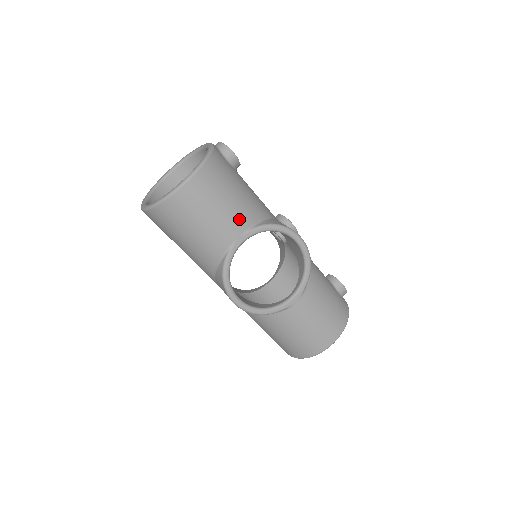
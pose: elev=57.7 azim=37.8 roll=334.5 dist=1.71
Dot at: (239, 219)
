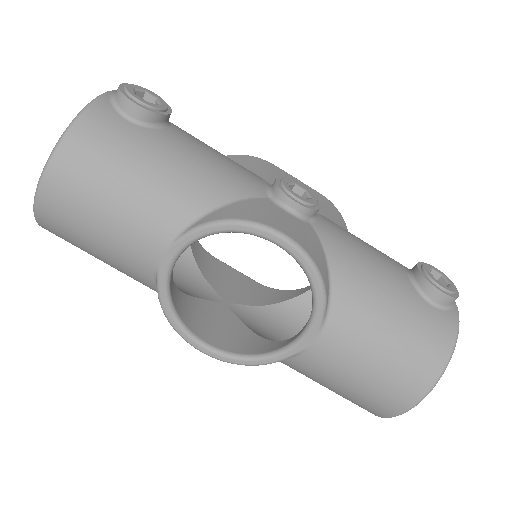
Dot at: (151, 225)
